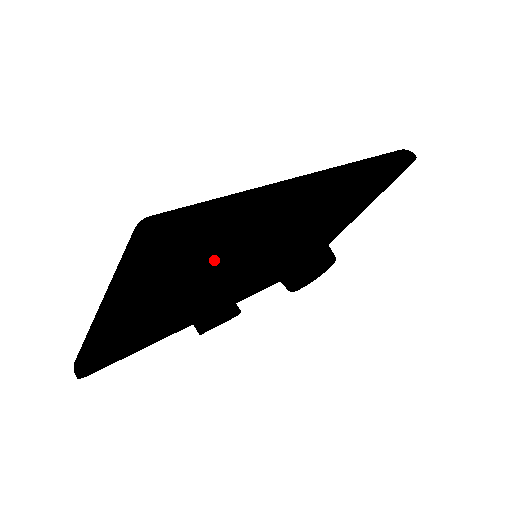
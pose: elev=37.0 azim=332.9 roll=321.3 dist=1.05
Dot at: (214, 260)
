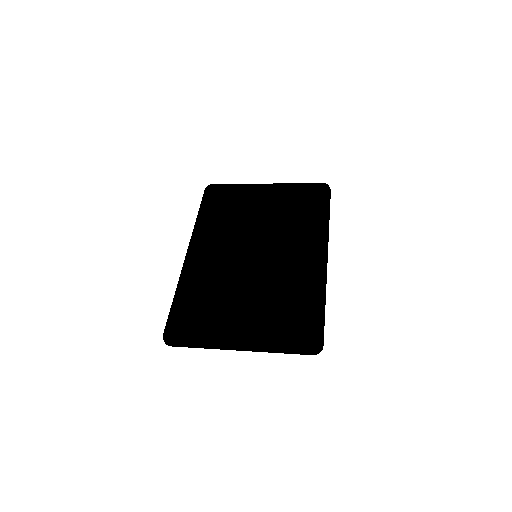
Dot at: occluded
